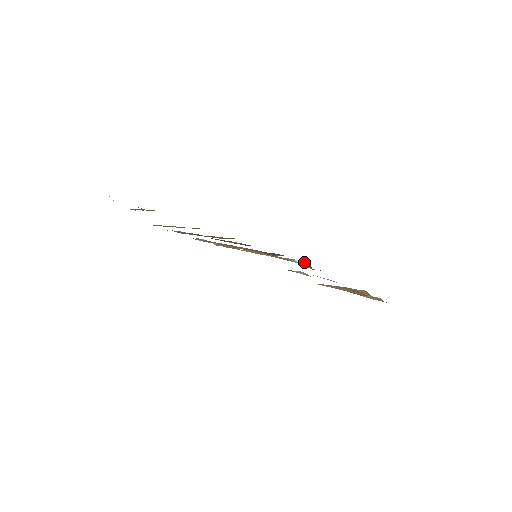
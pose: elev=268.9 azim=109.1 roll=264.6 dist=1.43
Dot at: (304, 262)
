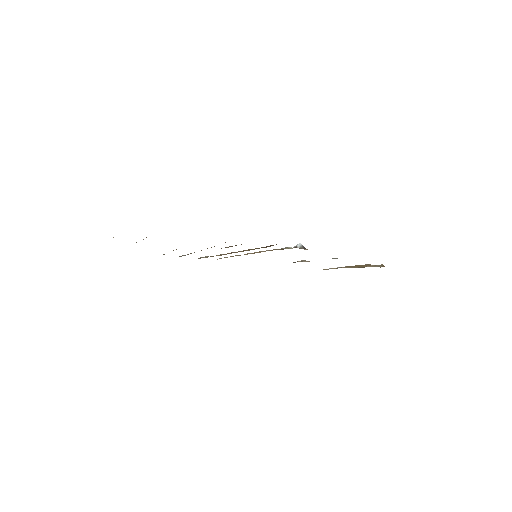
Dot at: (297, 246)
